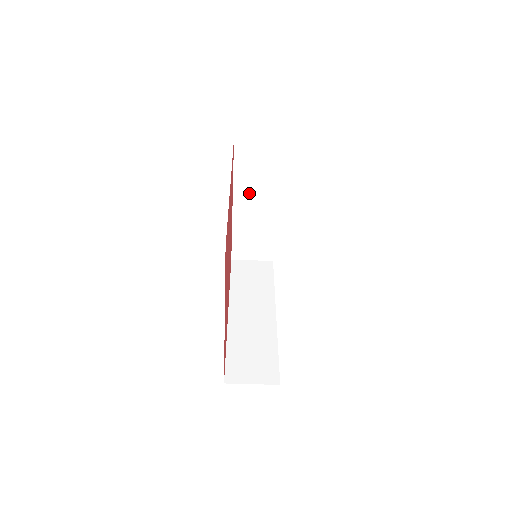
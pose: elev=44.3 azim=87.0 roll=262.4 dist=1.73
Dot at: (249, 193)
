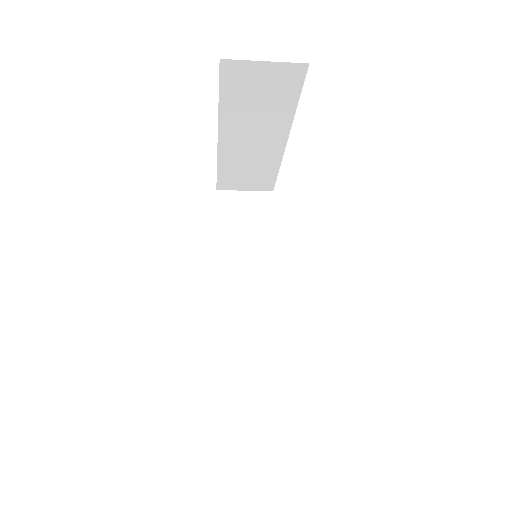
Dot at: (243, 126)
